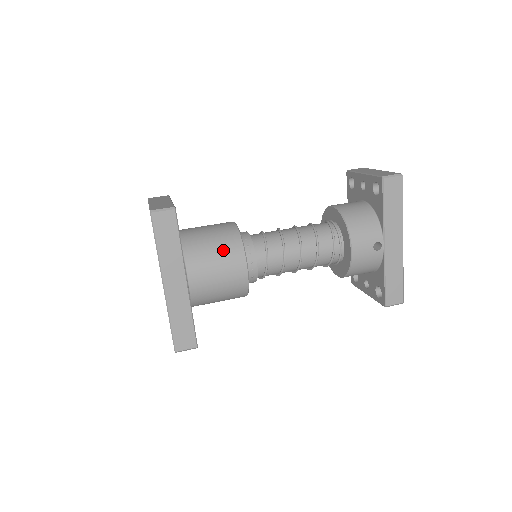
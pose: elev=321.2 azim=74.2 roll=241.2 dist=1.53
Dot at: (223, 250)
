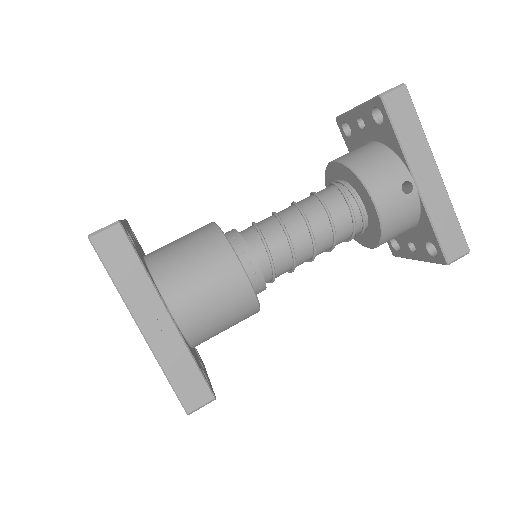
Dot at: (205, 258)
